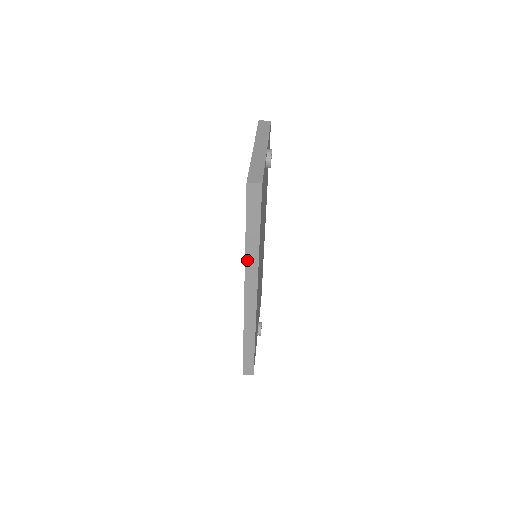
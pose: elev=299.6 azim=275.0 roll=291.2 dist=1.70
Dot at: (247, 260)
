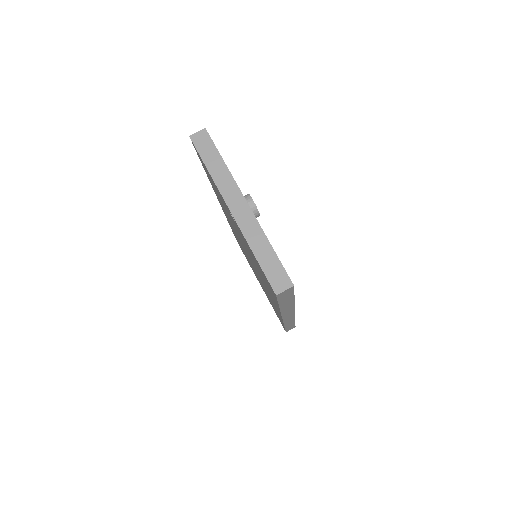
Dot at: (283, 311)
